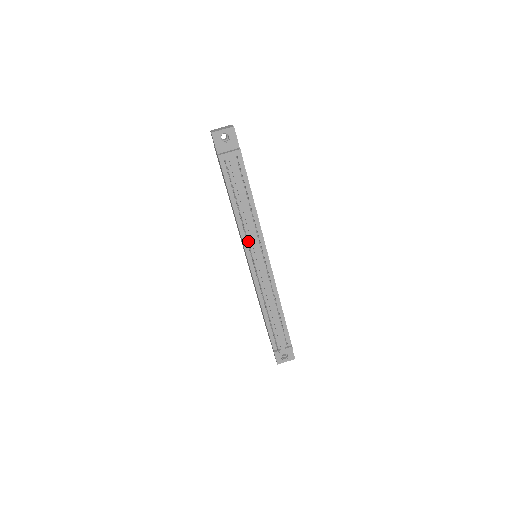
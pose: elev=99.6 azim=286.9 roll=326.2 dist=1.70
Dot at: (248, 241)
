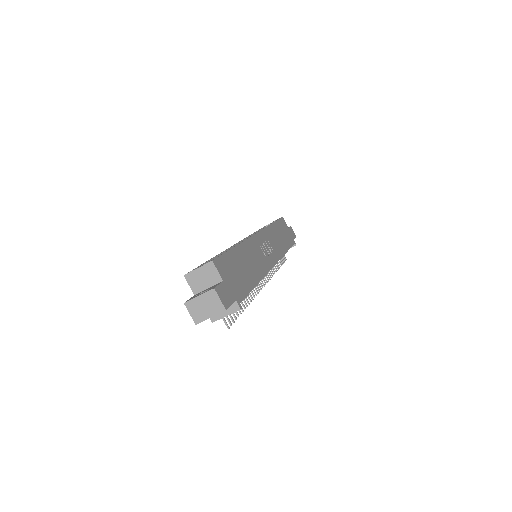
Dot at: occluded
